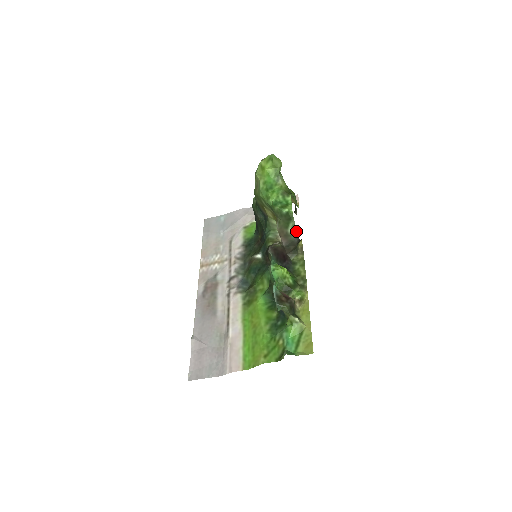
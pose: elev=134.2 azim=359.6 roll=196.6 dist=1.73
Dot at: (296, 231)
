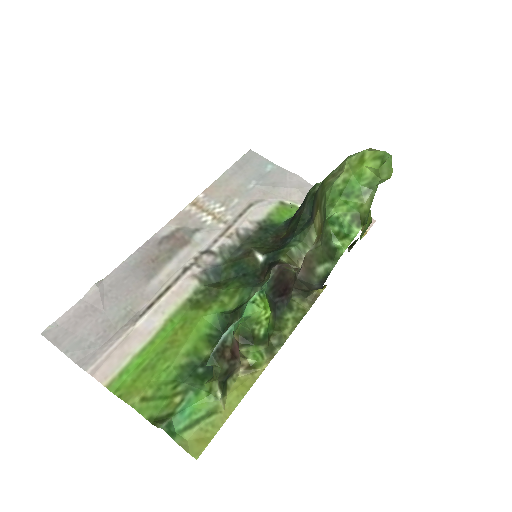
Dot at: (326, 278)
